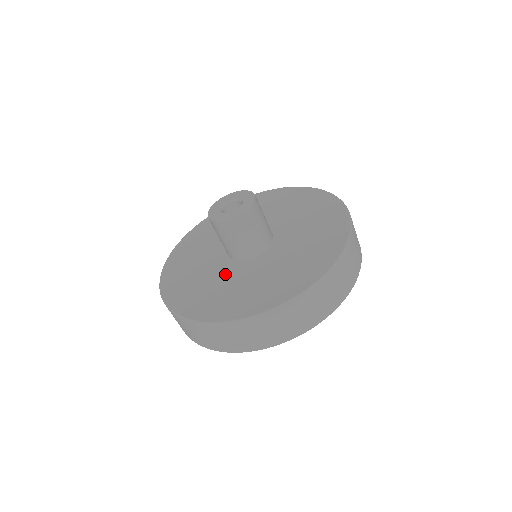
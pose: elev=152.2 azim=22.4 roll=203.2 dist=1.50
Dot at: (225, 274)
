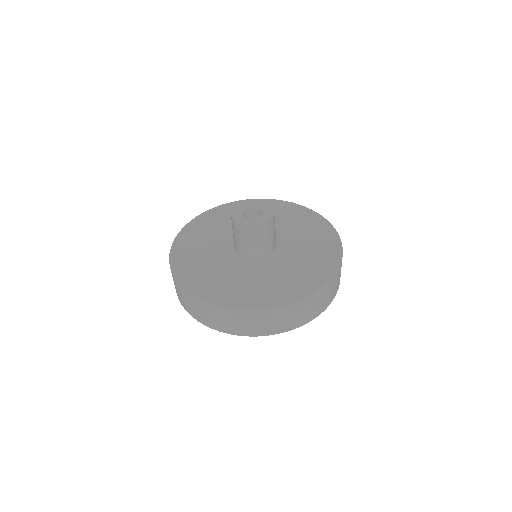
Dot at: (219, 246)
